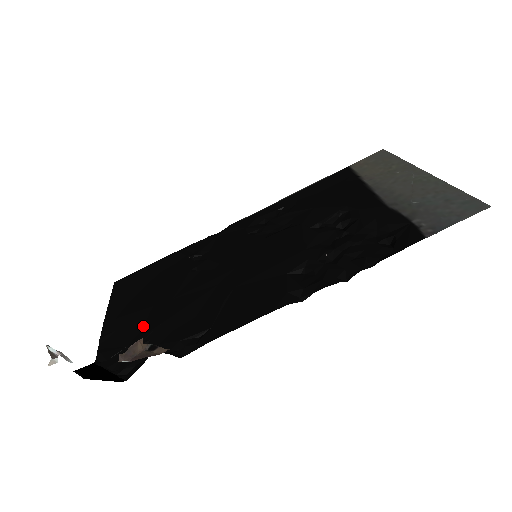
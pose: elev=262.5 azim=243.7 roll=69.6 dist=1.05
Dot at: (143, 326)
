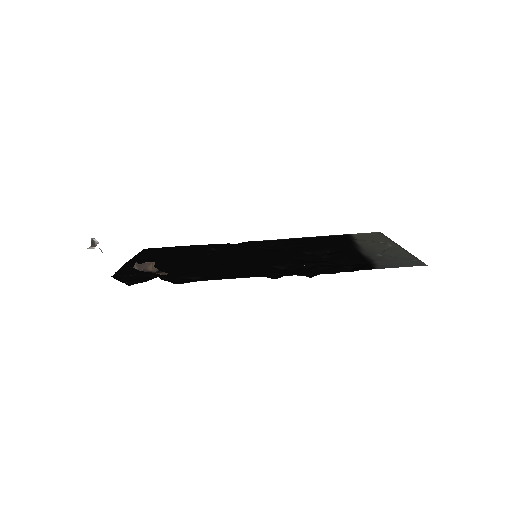
Dot at: occluded
